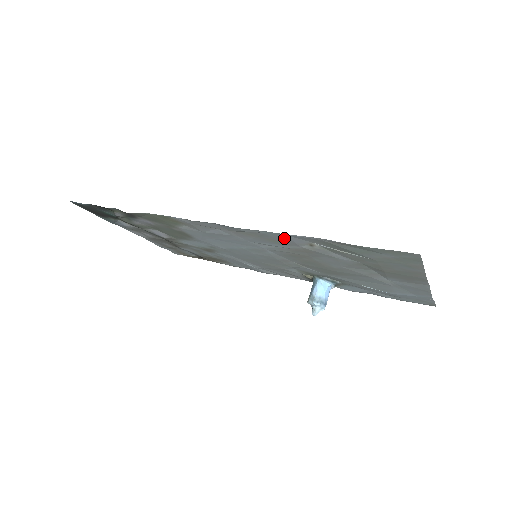
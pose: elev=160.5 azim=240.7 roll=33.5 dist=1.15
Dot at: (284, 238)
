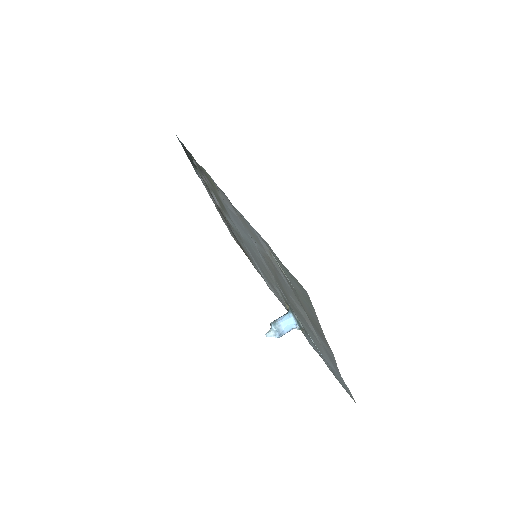
Dot at: (255, 234)
